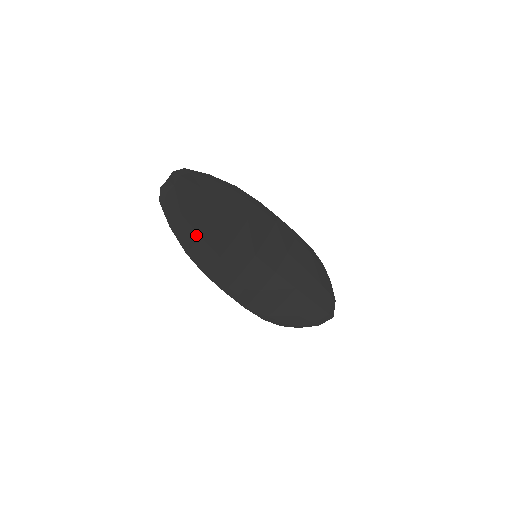
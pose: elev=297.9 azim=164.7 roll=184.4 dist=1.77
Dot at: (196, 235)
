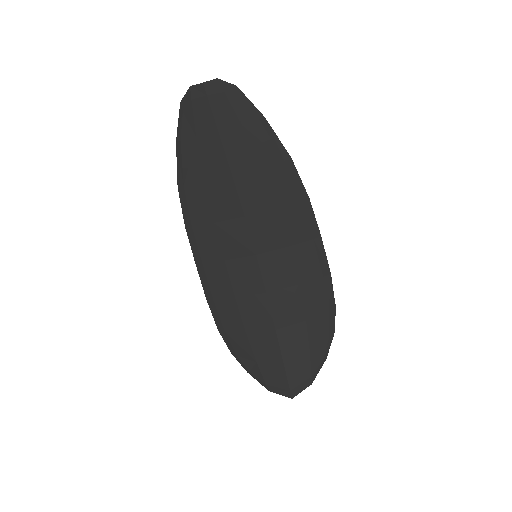
Dot at: (200, 176)
